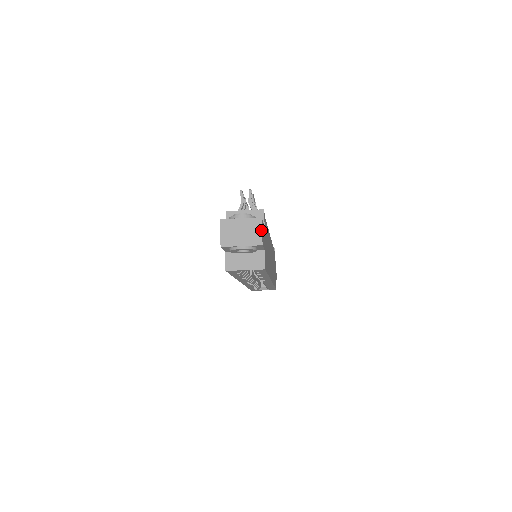
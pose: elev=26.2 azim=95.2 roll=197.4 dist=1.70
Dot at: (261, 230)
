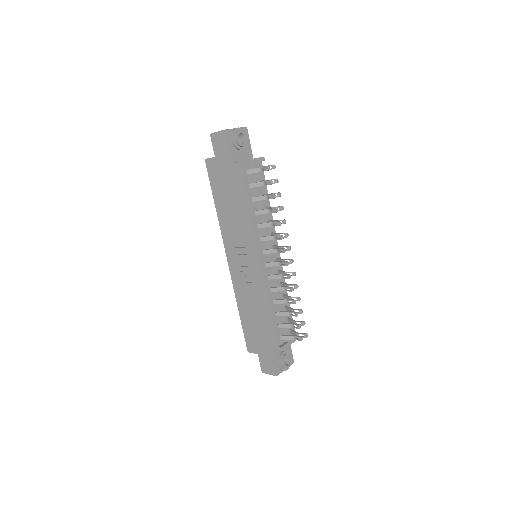
Dot at: occluded
